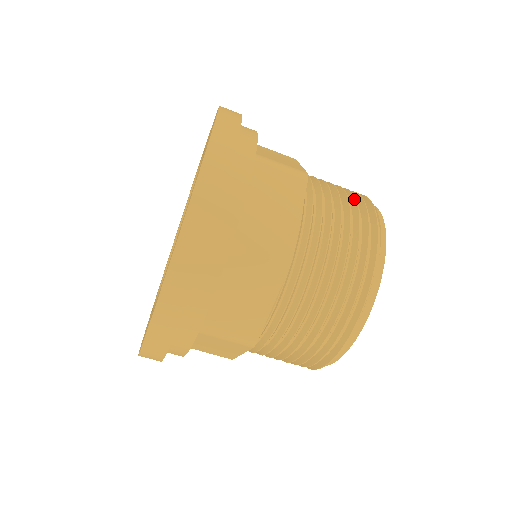
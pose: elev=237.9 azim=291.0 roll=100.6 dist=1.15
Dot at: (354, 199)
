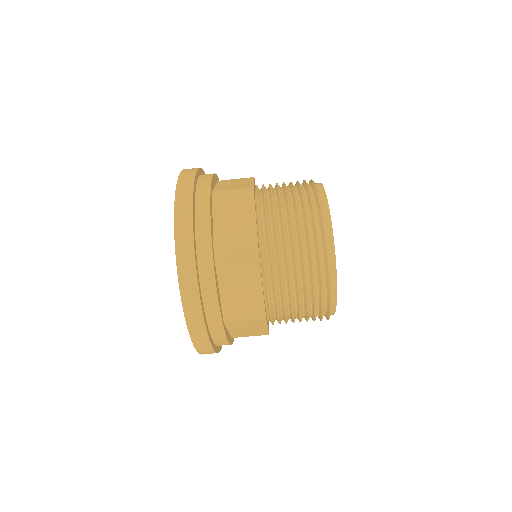
Dot at: occluded
